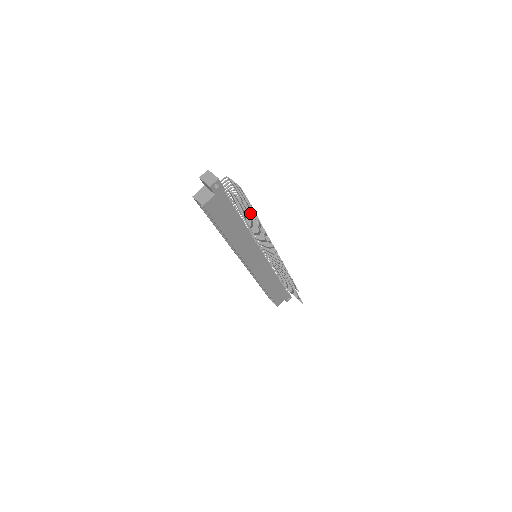
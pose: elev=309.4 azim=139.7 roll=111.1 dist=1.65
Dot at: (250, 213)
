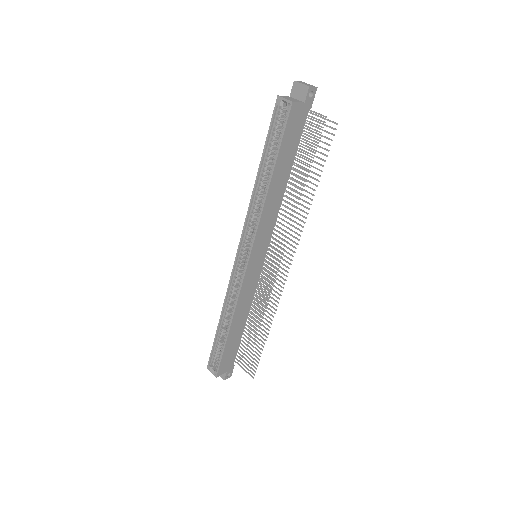
Dot at: occluded
